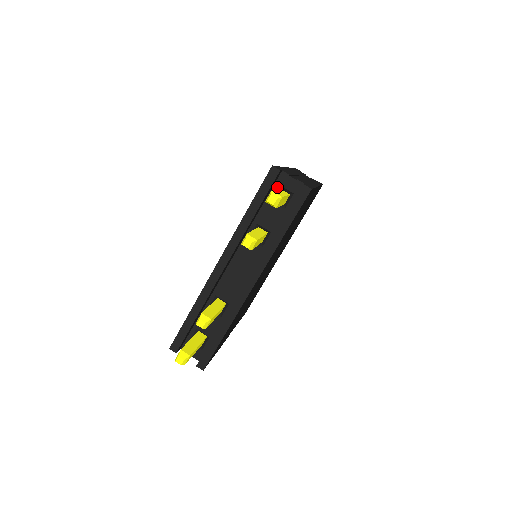
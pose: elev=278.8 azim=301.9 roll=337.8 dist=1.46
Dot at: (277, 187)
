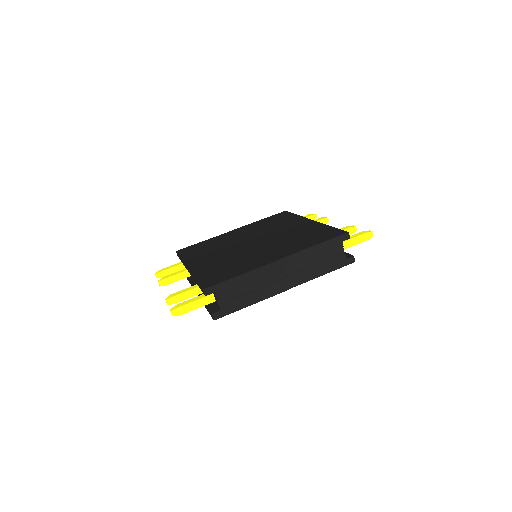
Dot at: occluded
